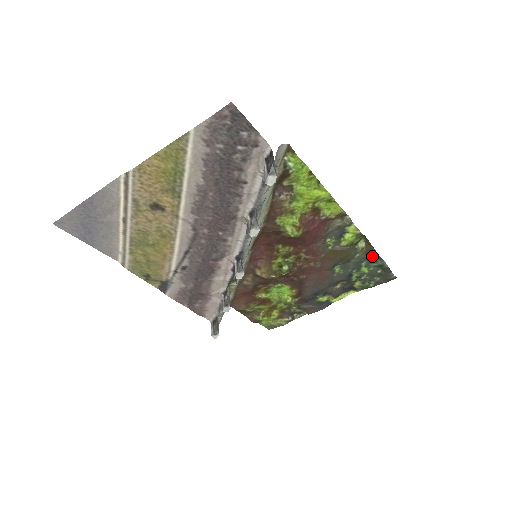
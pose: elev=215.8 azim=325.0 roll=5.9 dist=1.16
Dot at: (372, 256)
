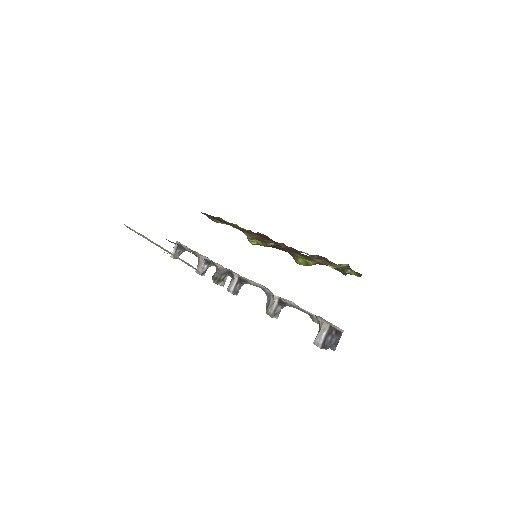
Dot at: occluded
